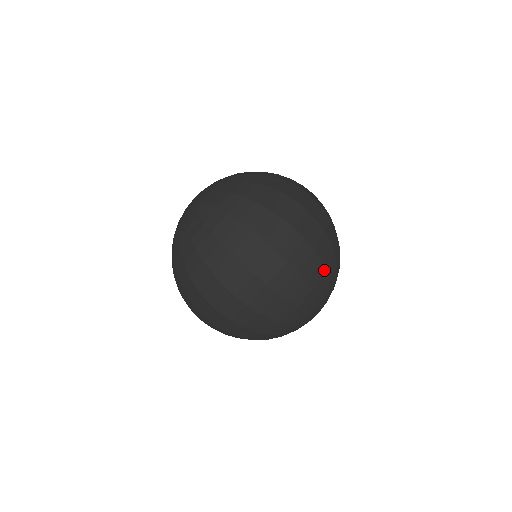
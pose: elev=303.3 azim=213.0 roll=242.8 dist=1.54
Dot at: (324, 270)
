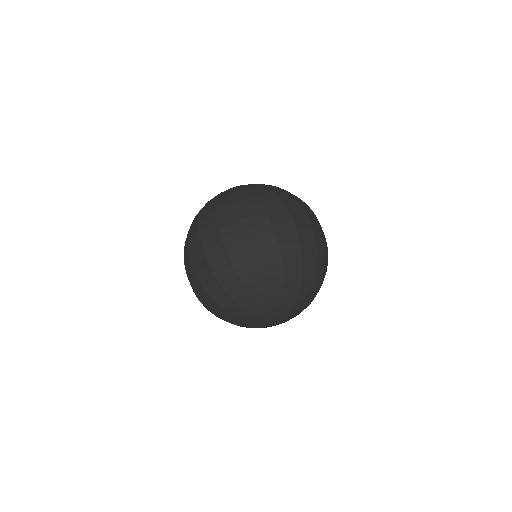
Dot at: (315, 263)
